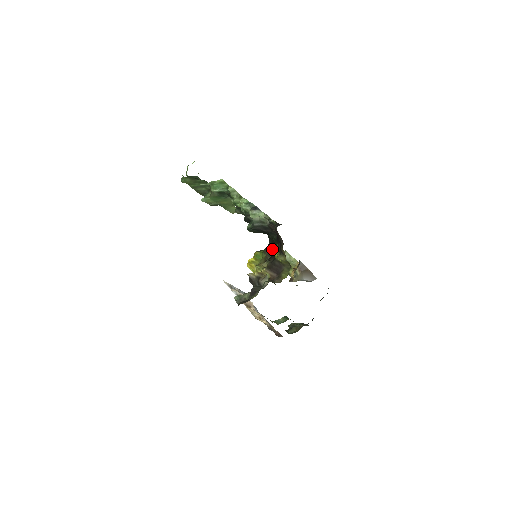
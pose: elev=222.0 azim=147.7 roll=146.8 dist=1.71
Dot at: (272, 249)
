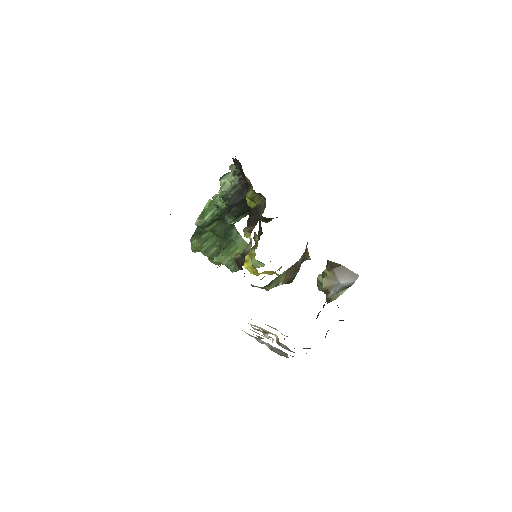
Dot at: occluded
